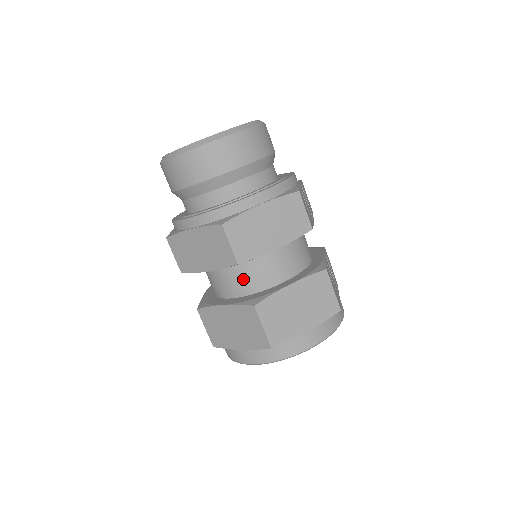
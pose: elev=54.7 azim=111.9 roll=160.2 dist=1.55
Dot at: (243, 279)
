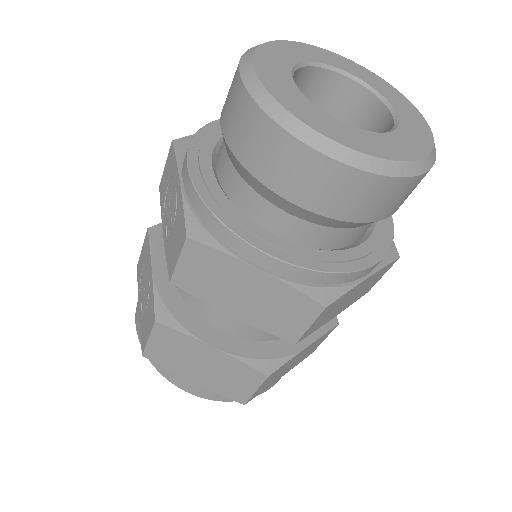
Dot at: occluded
